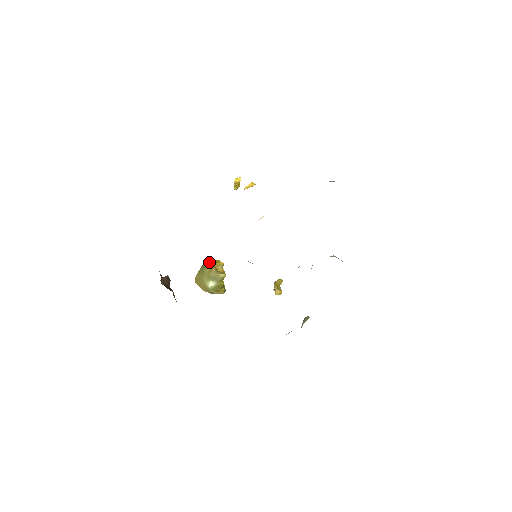
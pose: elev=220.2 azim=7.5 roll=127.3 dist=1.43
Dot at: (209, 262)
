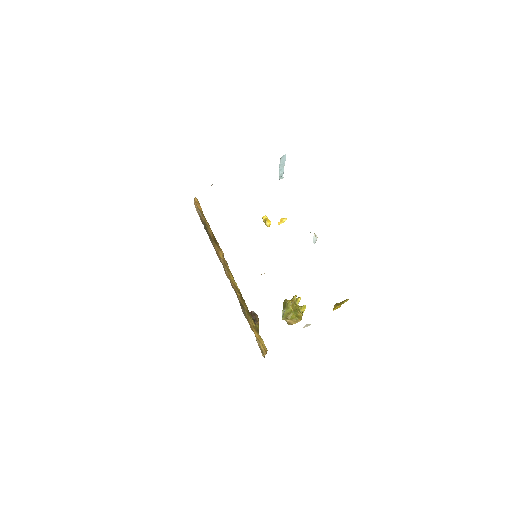
Dot at: occluded
